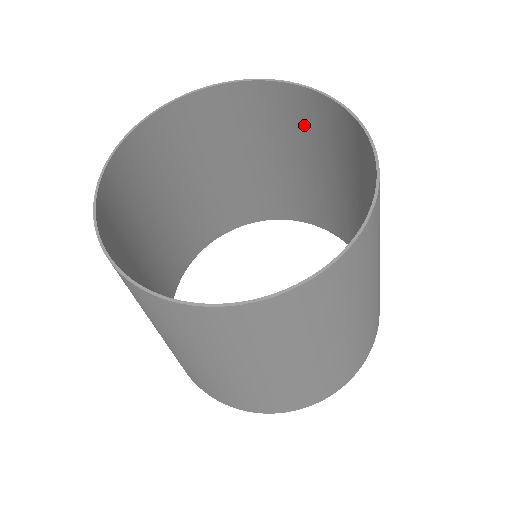
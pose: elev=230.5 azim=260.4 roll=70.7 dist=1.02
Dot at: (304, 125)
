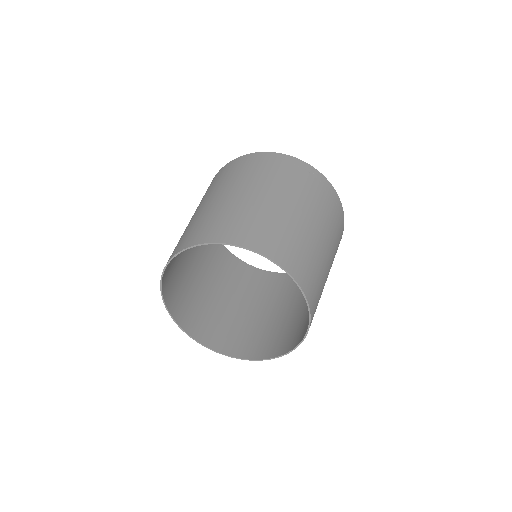
Dot at: (216, 222)
